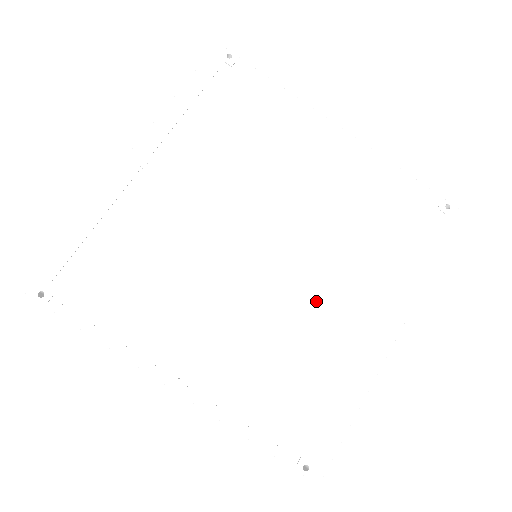
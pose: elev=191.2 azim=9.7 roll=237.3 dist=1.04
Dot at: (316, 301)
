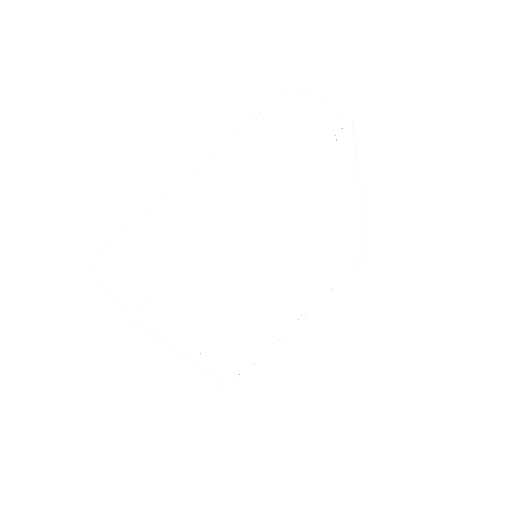
Dot at: (319, 248)
